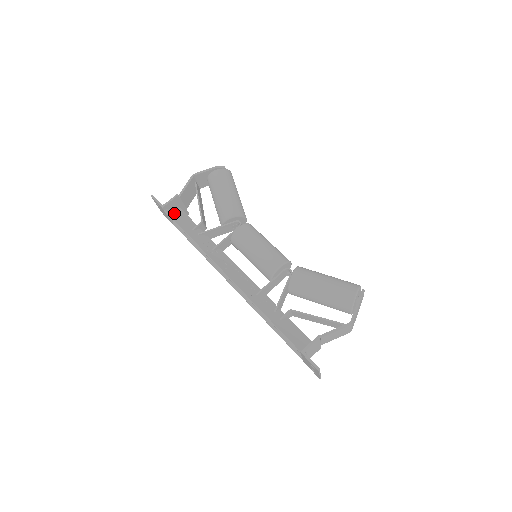
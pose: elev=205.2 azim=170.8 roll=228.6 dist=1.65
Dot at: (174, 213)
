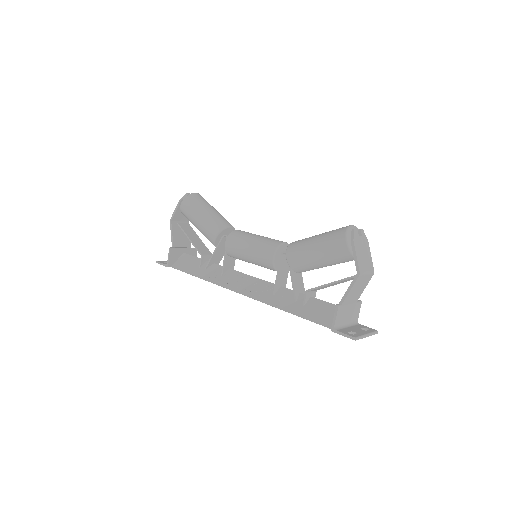
Dot at: (180, 263)
